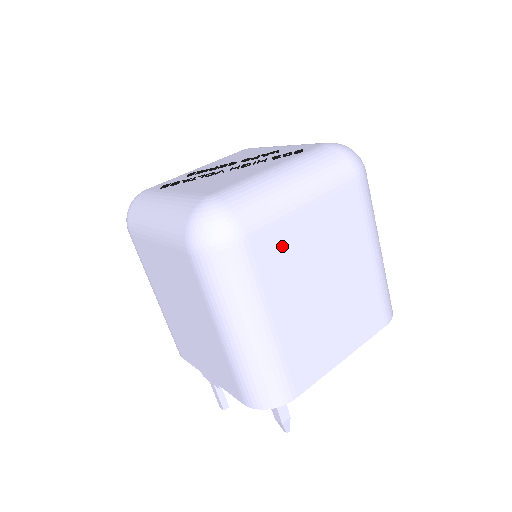
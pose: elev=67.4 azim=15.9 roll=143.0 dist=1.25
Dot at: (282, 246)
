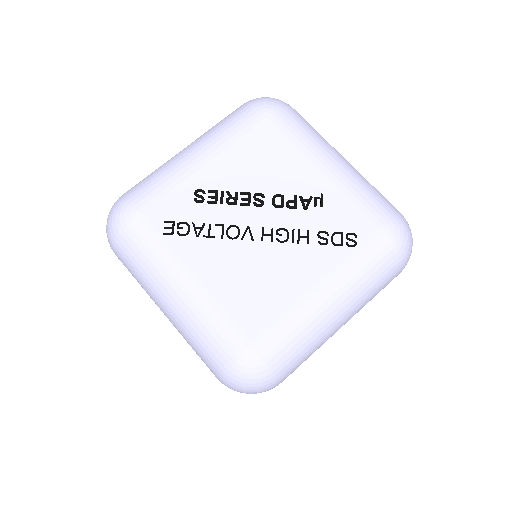
Dot at: occluded
